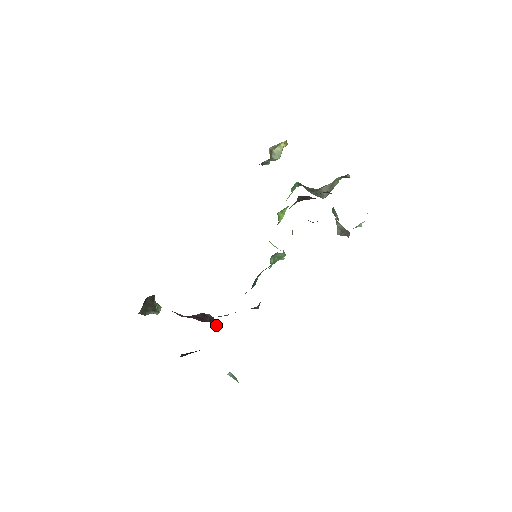
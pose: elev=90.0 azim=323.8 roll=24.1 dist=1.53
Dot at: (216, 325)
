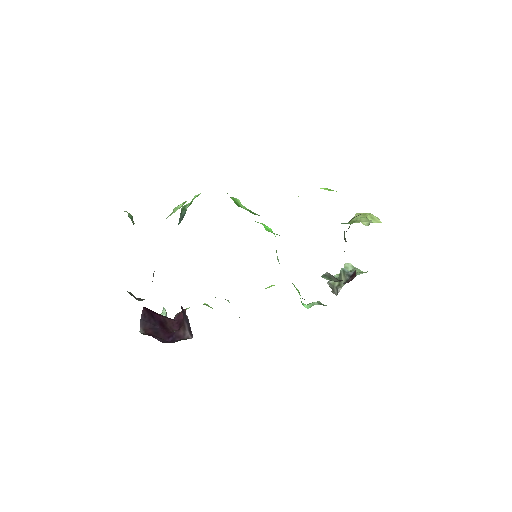
Dot at: (187, 323)
